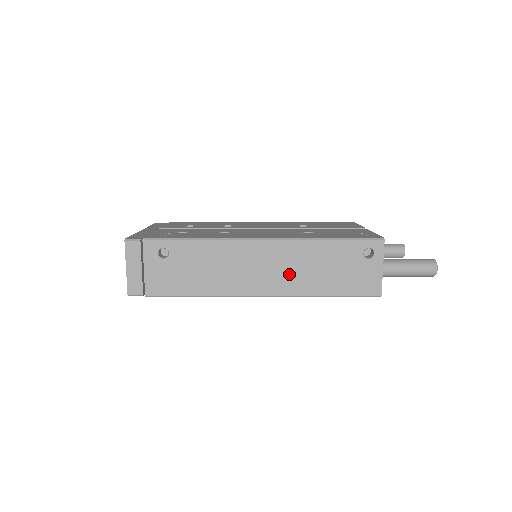
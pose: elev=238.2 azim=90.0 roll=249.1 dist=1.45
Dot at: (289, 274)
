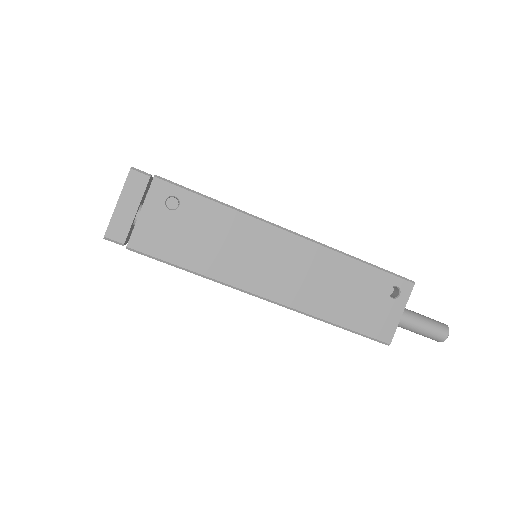
Dot at: (306, 284)
